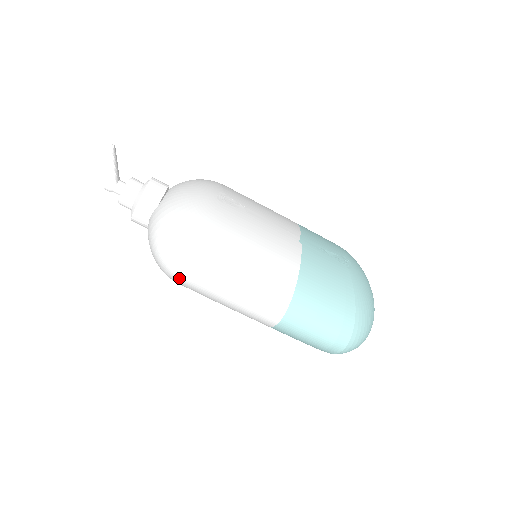
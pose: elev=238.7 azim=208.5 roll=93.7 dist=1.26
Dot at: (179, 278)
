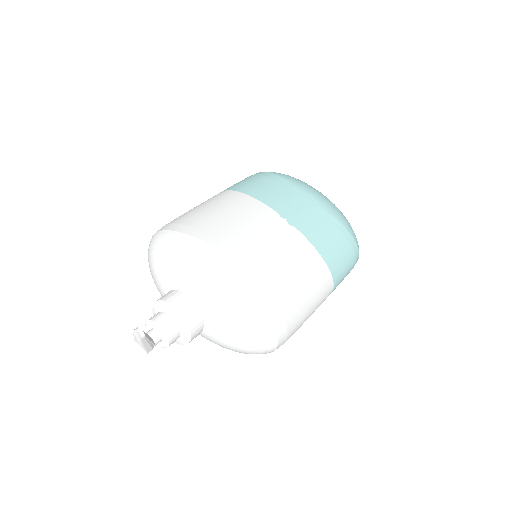
Dot at: occluded
